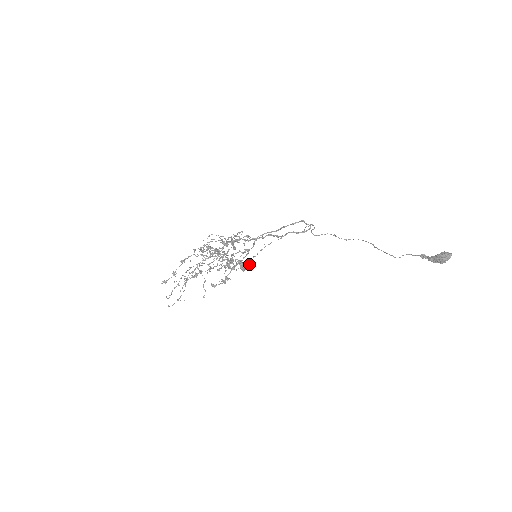
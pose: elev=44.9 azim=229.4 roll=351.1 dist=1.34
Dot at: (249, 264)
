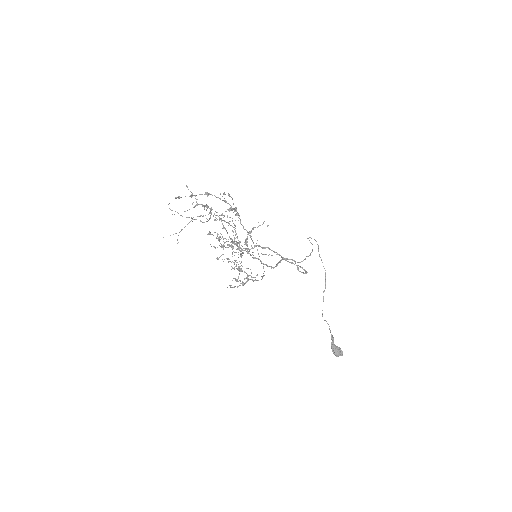
Dot at: occluded
